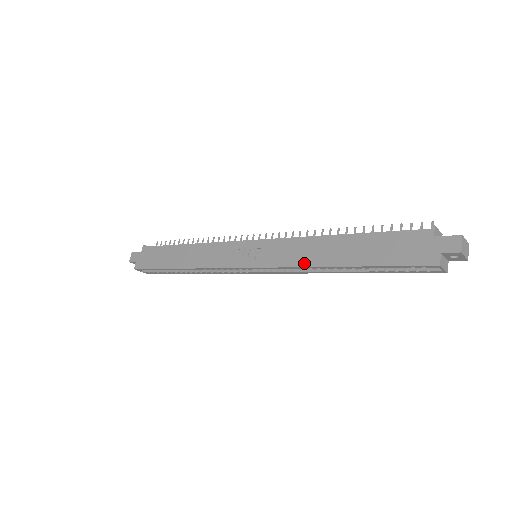
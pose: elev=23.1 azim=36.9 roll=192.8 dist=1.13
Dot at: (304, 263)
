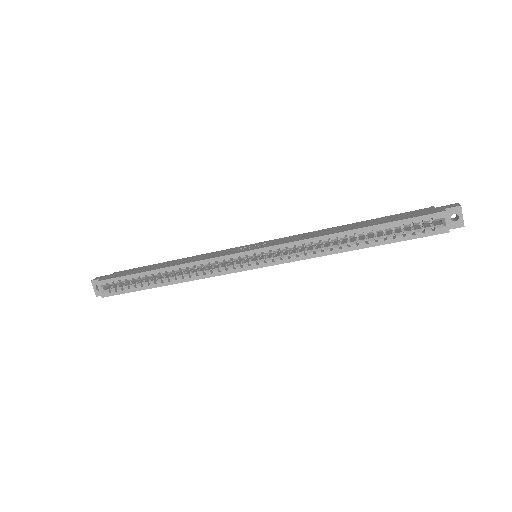
Dot at: (315, 236)
